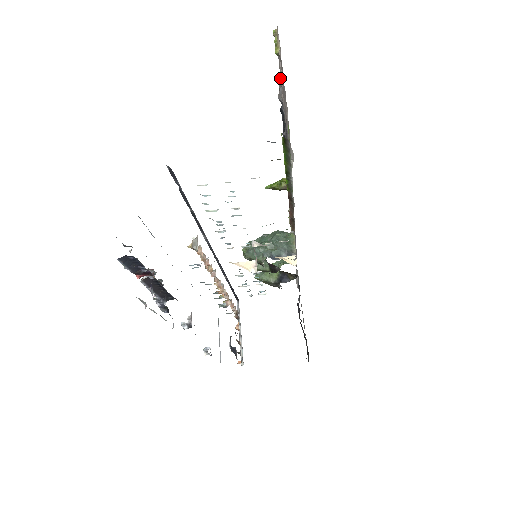
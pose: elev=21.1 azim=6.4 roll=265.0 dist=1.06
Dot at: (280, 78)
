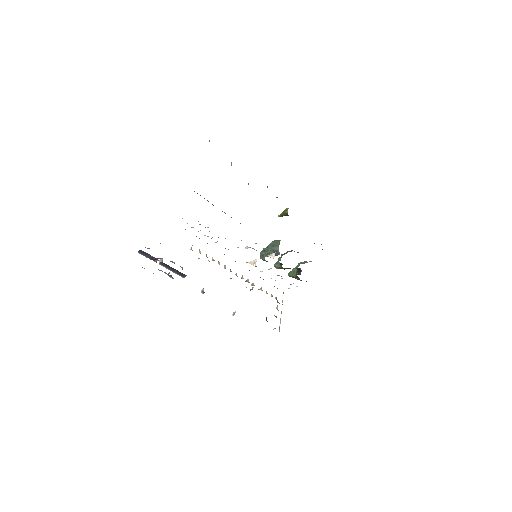
Dot at: occluded
